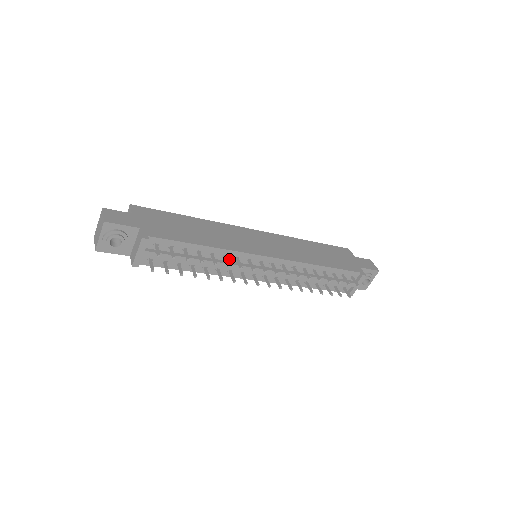
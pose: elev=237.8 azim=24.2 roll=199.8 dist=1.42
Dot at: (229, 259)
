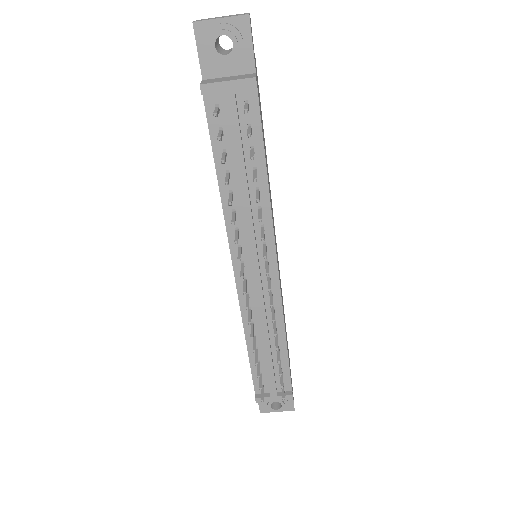
Dot at: (257, 219)
